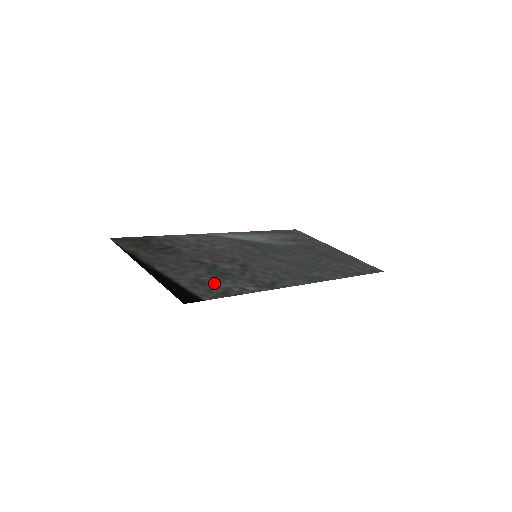
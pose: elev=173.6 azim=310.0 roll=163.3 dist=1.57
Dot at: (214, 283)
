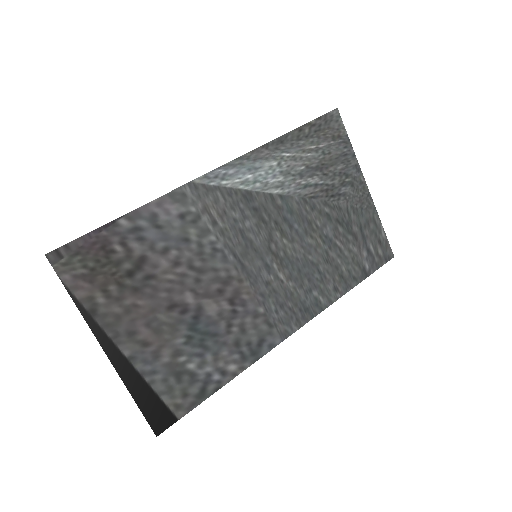
Dot at: (193, 370)
